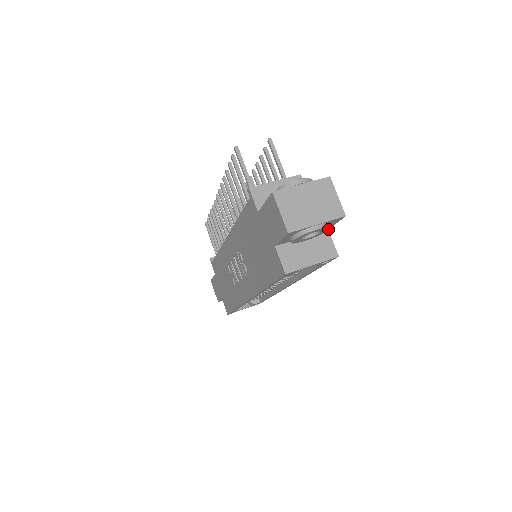
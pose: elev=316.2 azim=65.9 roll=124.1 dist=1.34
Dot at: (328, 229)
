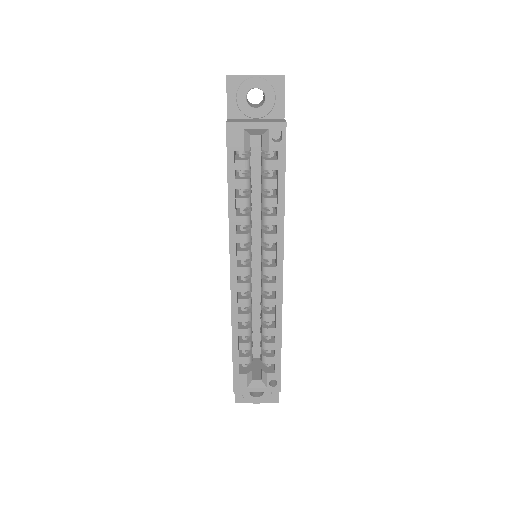
Dot at: (273, 95)
